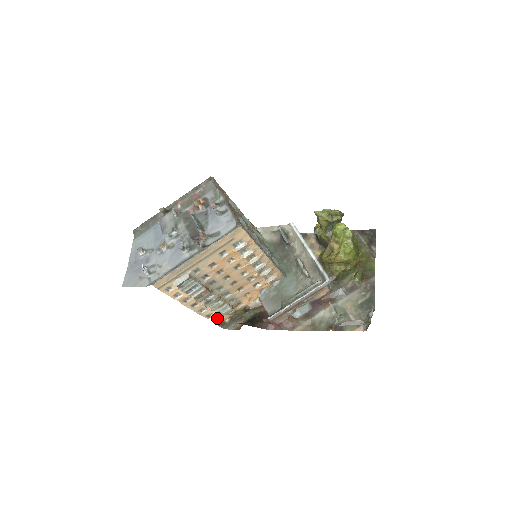
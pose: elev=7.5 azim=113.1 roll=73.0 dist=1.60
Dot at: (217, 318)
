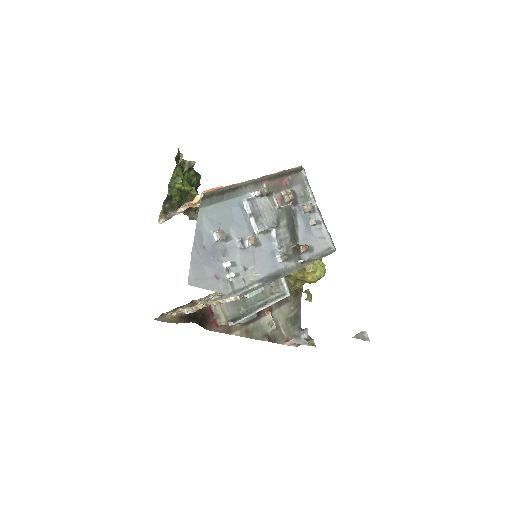
Dot at: (170, 311)
